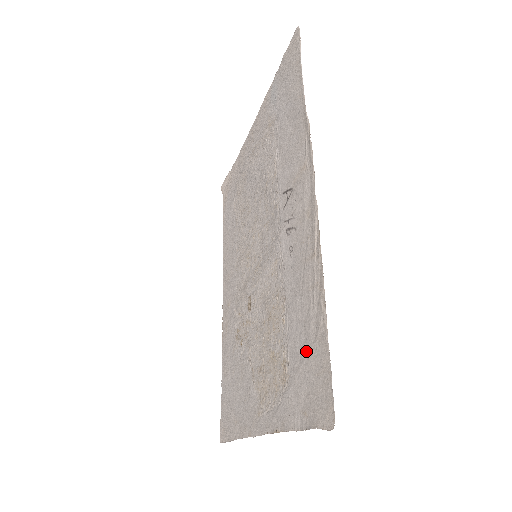
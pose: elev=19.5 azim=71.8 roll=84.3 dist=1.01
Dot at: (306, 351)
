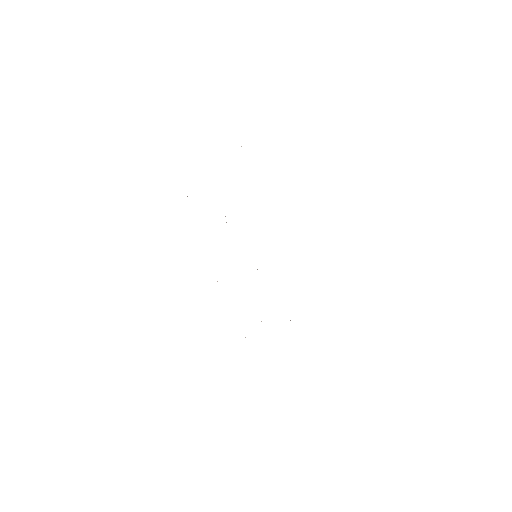
Dot at: occluded
